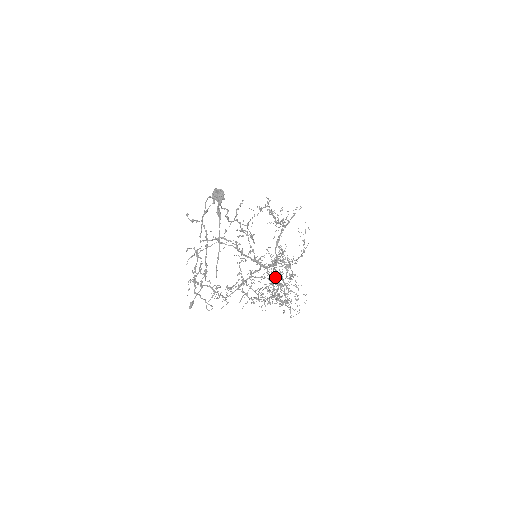
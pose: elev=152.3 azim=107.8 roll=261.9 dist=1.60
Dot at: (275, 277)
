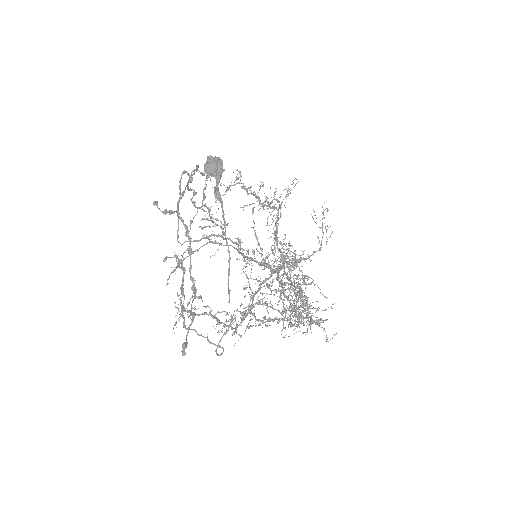
Dot at: (296, 285)
